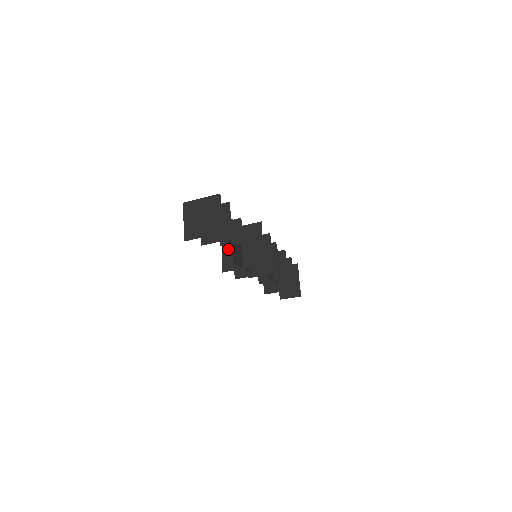
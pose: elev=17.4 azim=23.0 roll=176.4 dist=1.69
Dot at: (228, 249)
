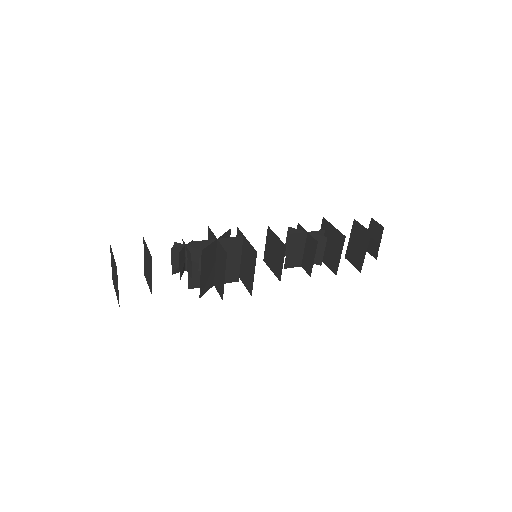
Dot at: occluded
